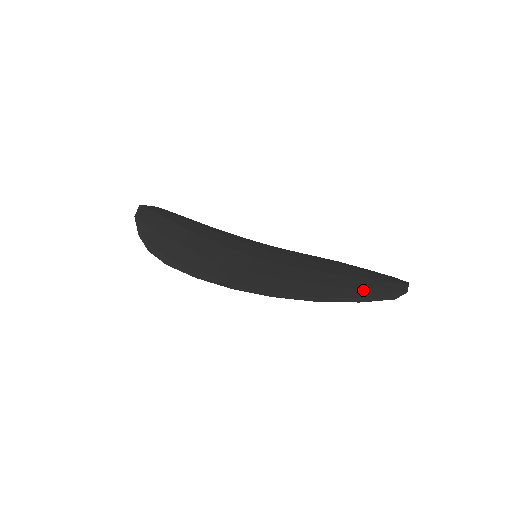
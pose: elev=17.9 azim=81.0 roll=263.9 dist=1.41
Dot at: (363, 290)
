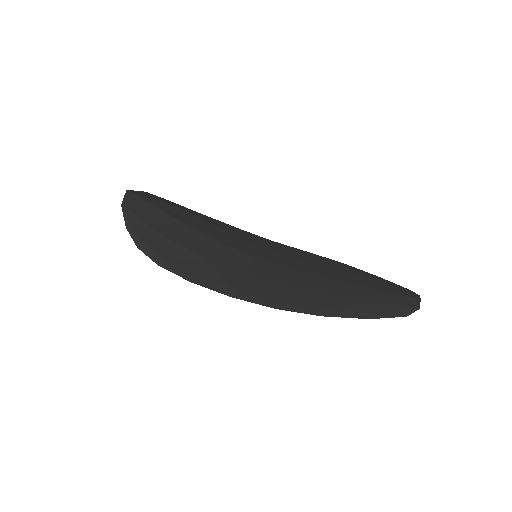
Dot at: (373, 304)
